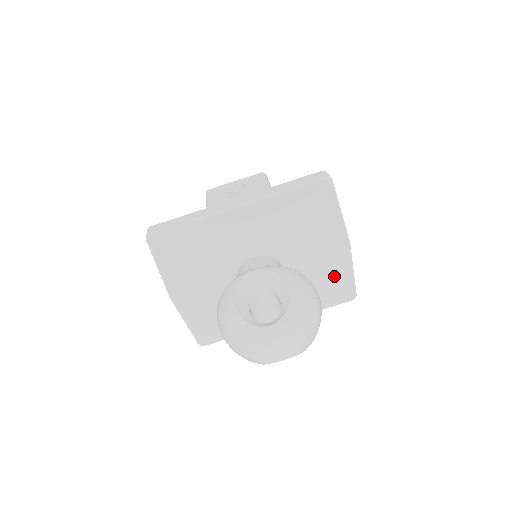
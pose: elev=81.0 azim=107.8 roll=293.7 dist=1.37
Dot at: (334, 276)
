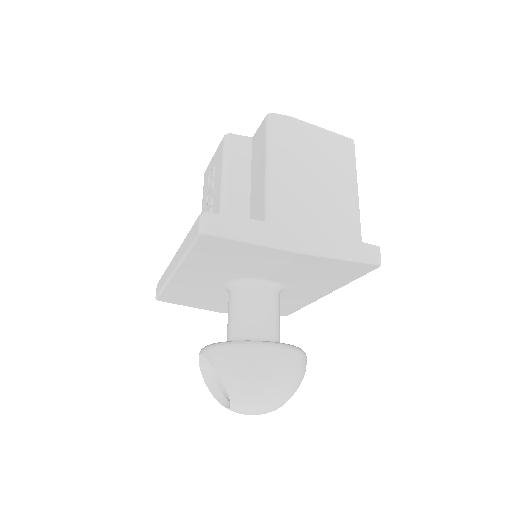
Dot at: (326, 268)
